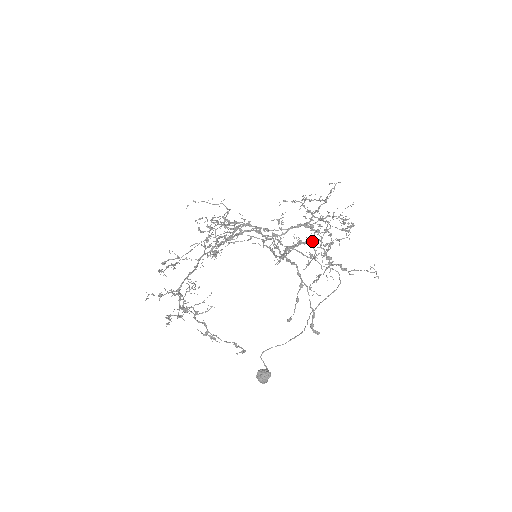
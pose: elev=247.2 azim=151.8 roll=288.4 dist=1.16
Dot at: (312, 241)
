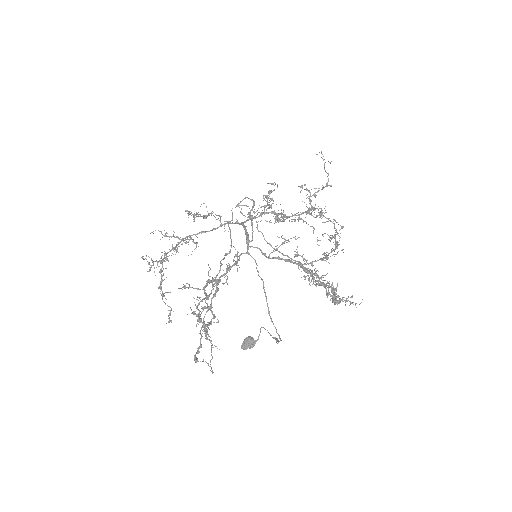
Dot at: (205, 294)
